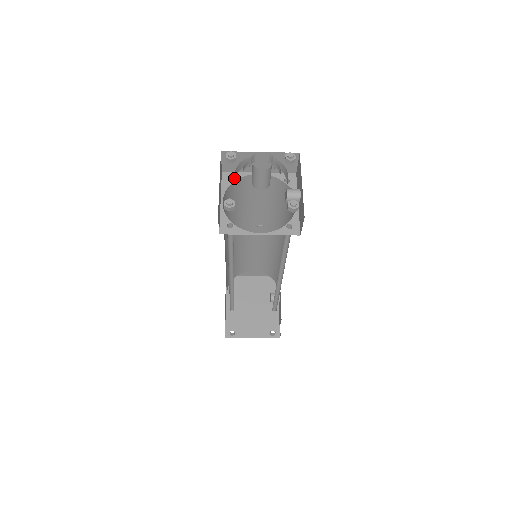
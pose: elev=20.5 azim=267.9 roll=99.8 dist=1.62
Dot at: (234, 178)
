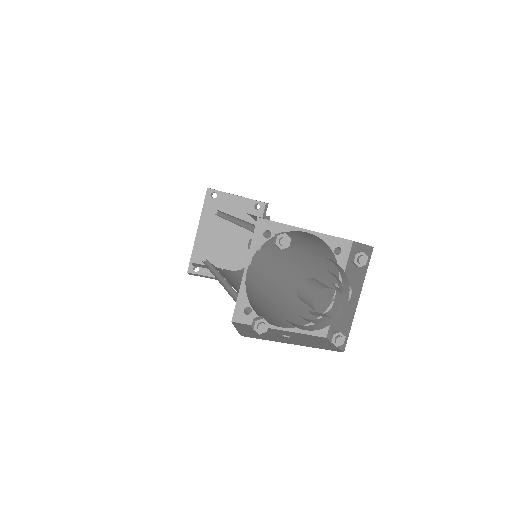
Dot at: occluded
